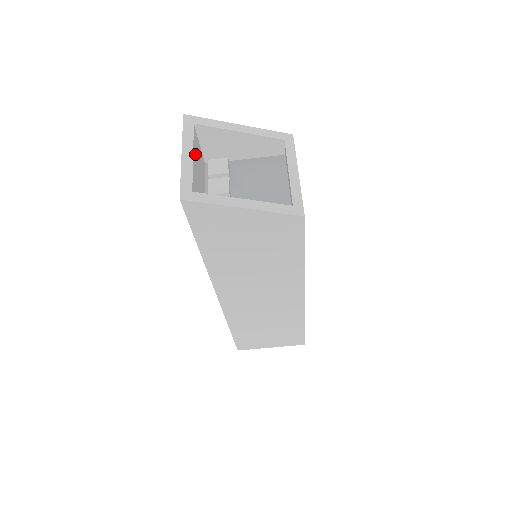
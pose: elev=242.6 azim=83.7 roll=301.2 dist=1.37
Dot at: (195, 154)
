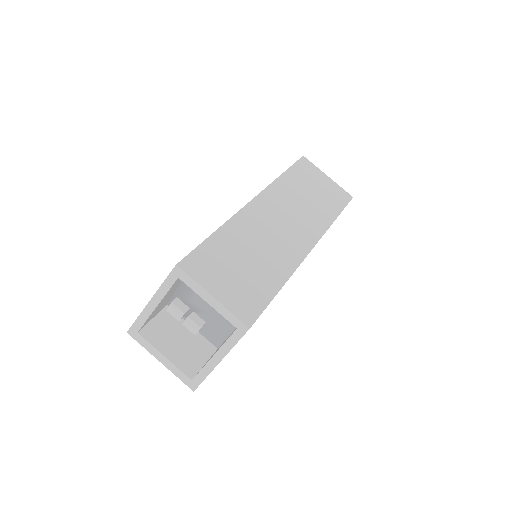
Dot at: (162, 345)
